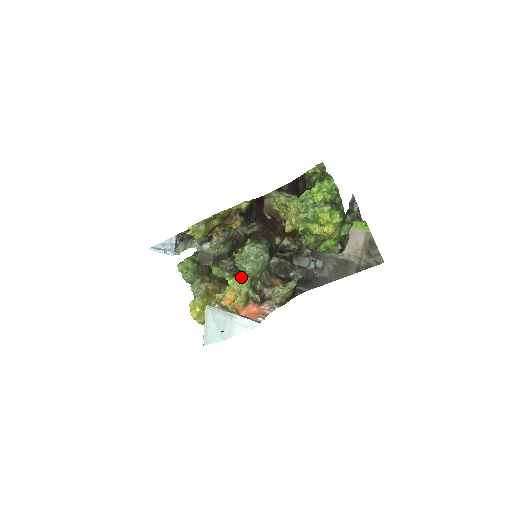
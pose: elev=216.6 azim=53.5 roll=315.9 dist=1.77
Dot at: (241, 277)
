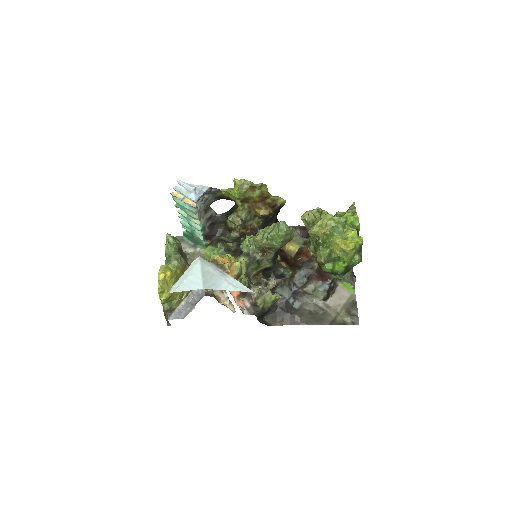
Dot at: (240, 258)
